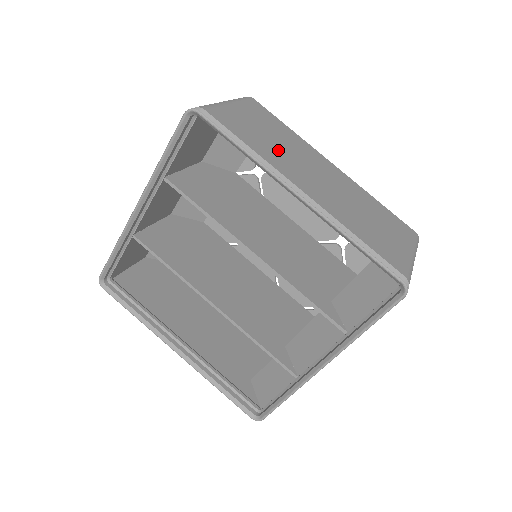
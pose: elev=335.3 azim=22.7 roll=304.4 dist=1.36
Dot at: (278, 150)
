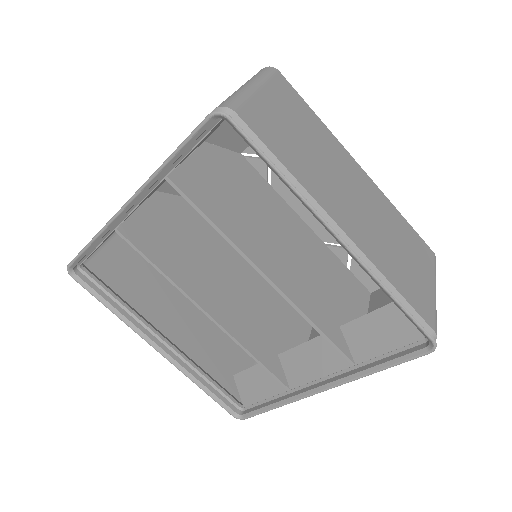
Dot at: (313, 163)
